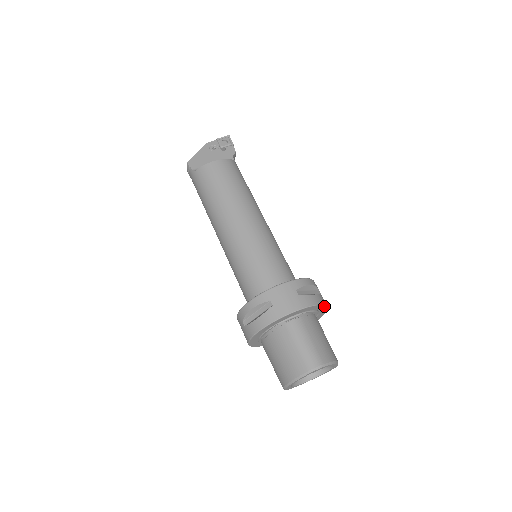
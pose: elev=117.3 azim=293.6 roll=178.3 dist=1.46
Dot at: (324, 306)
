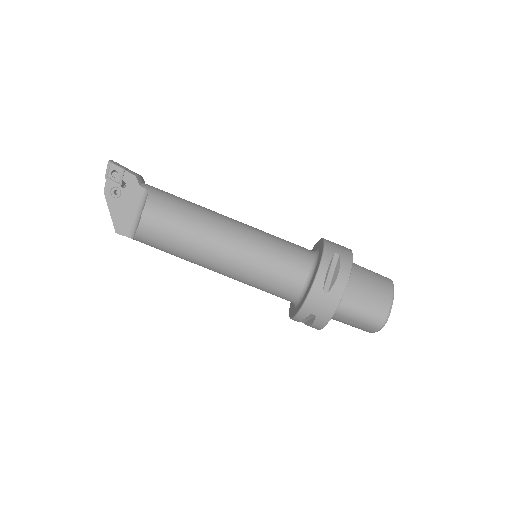
Dot at: (351, 267)
